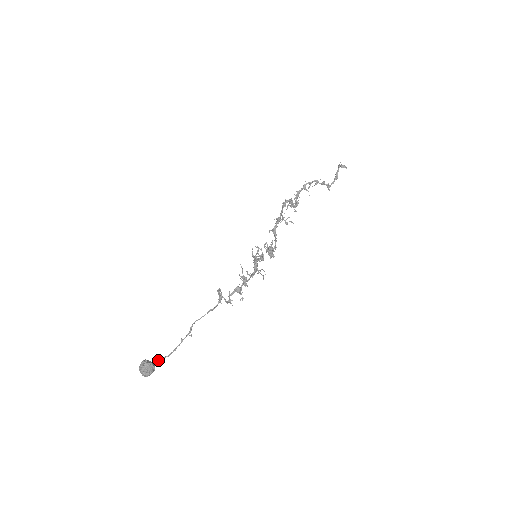
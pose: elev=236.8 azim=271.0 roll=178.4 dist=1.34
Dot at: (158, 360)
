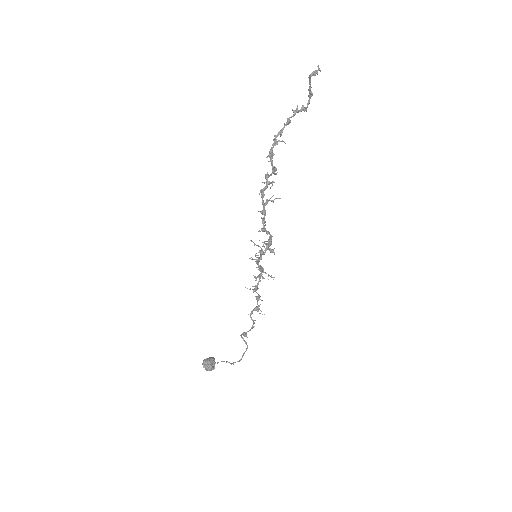
Dot at: (215, 363)
